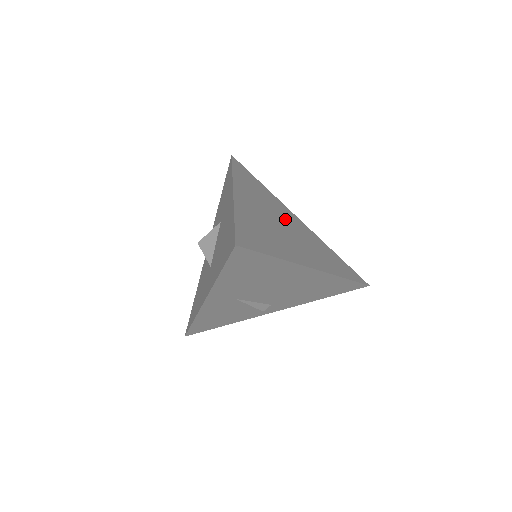
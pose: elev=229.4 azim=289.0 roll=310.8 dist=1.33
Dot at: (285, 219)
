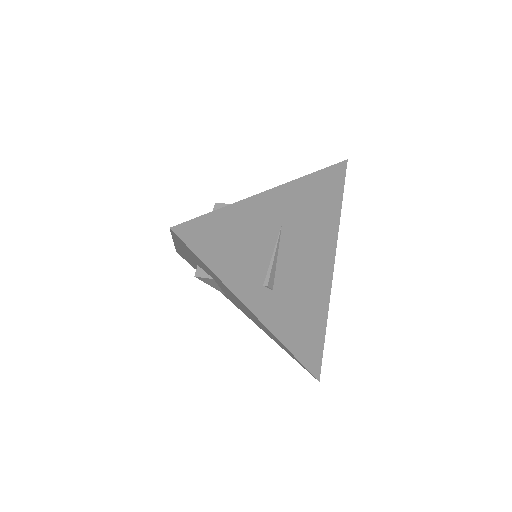
Dot at: occluded
